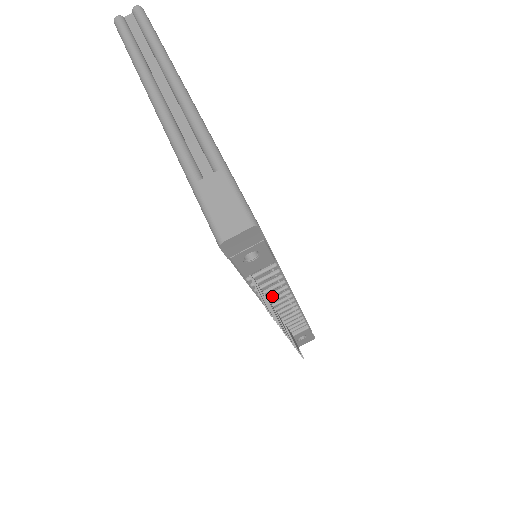
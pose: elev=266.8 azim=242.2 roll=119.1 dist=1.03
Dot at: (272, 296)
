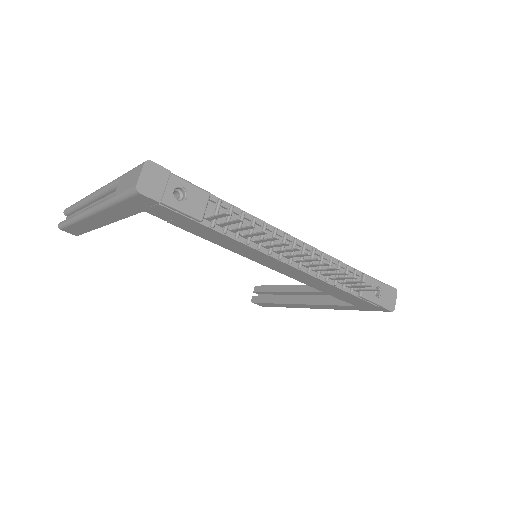
Dot at: (266, 242)
